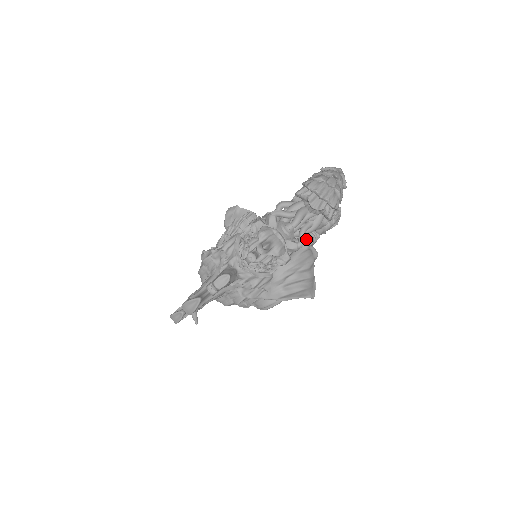
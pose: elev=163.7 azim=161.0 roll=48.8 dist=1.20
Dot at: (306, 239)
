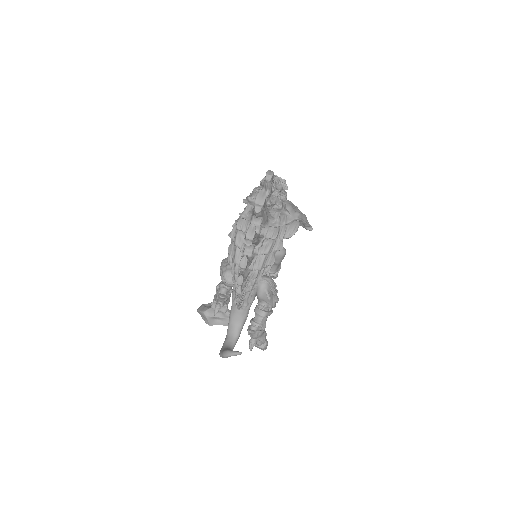
Dot at: occluded
